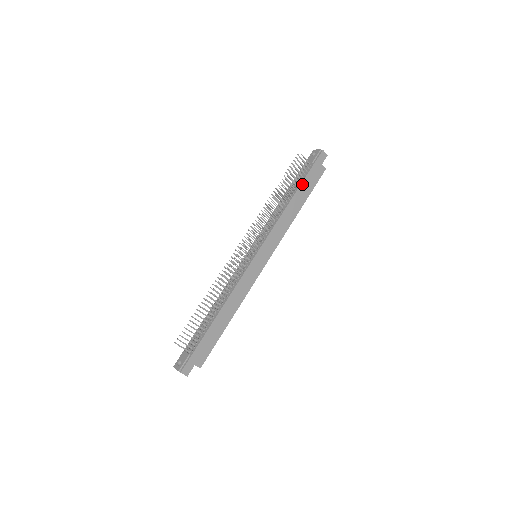
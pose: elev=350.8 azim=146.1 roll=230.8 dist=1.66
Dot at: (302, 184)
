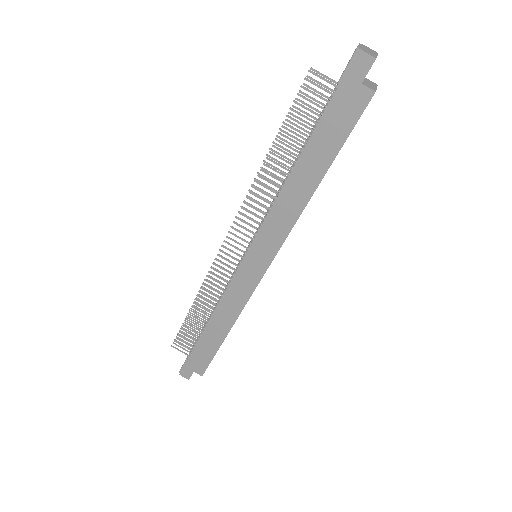
Dot at: (313, 136)
